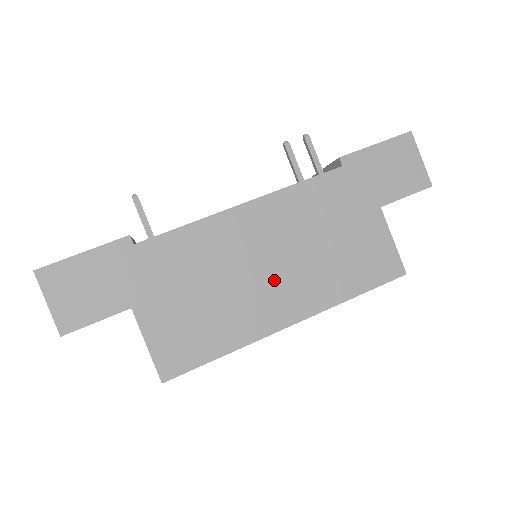
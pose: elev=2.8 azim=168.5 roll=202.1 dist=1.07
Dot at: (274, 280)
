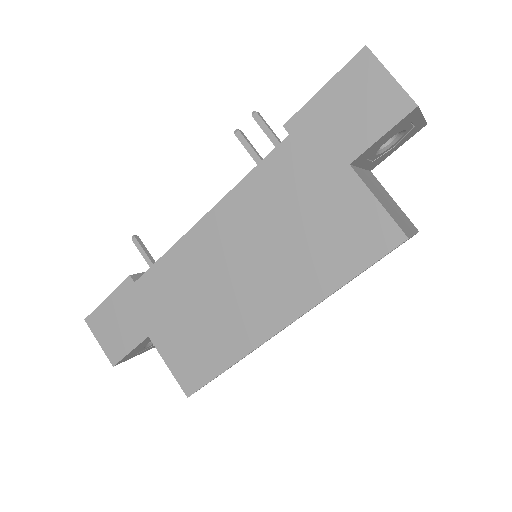
Dot at: (252, 285)
